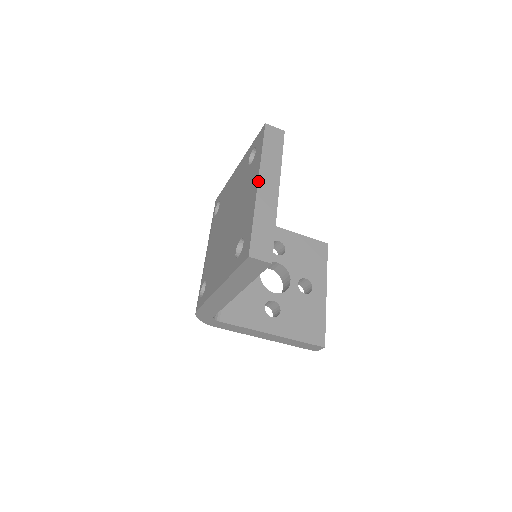
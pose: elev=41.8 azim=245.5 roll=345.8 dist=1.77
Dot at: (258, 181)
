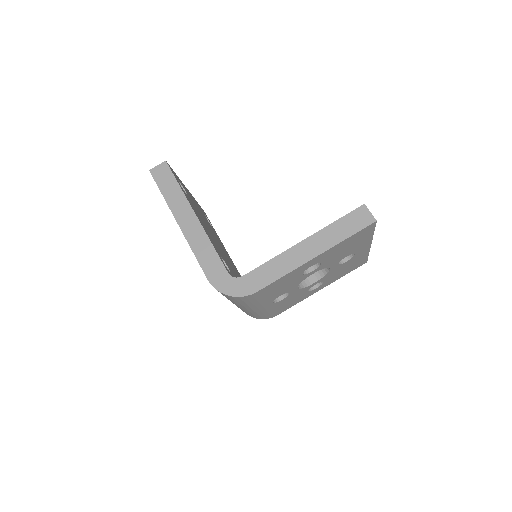
Dot at: occluded
